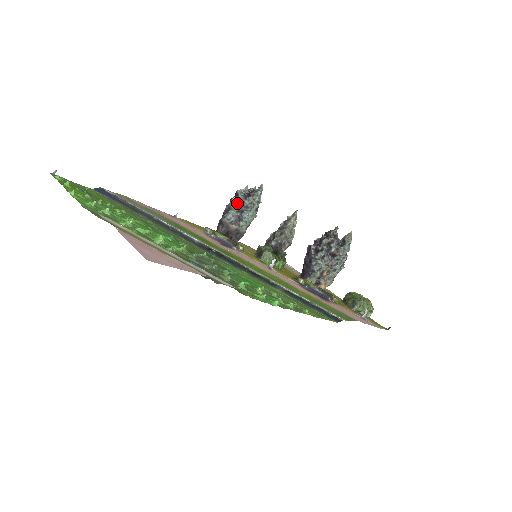
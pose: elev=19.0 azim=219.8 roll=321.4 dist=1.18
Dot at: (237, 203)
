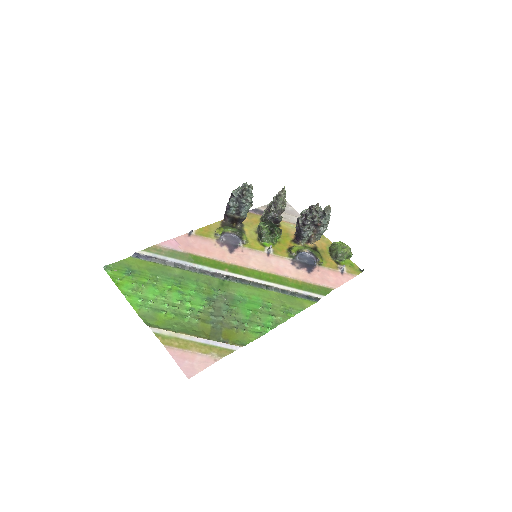
Dot at: (235, 201)
